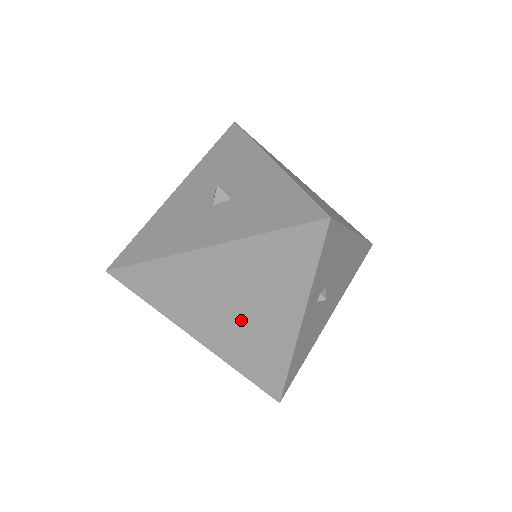
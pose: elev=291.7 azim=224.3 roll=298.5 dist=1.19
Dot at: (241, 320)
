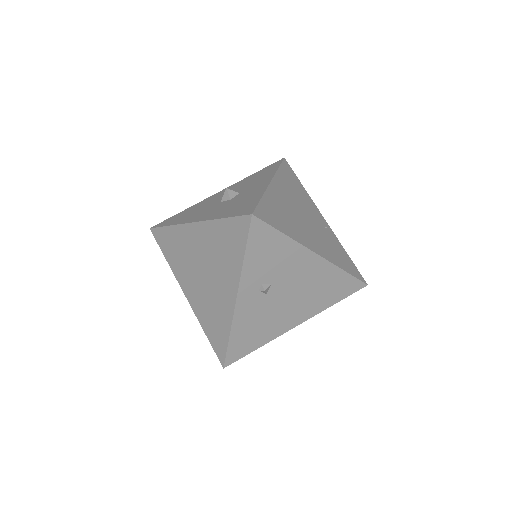
Dot at: (207, 286)
